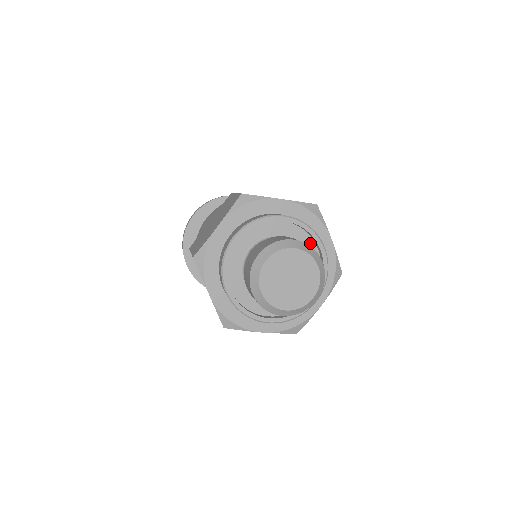
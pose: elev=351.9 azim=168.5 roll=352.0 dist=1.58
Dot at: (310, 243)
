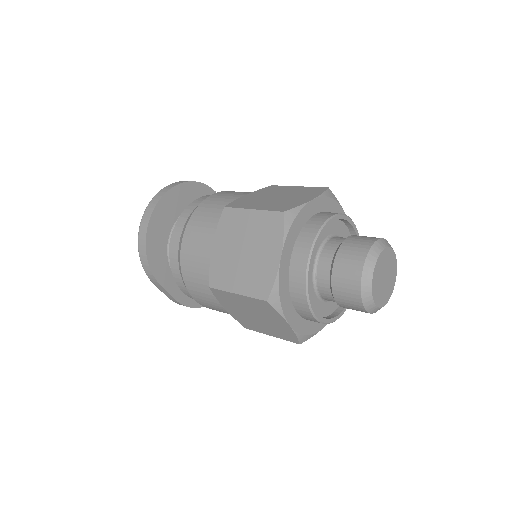
Dot at: occluded
